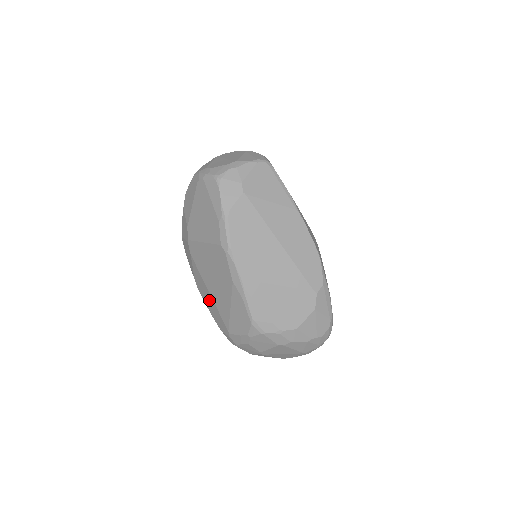
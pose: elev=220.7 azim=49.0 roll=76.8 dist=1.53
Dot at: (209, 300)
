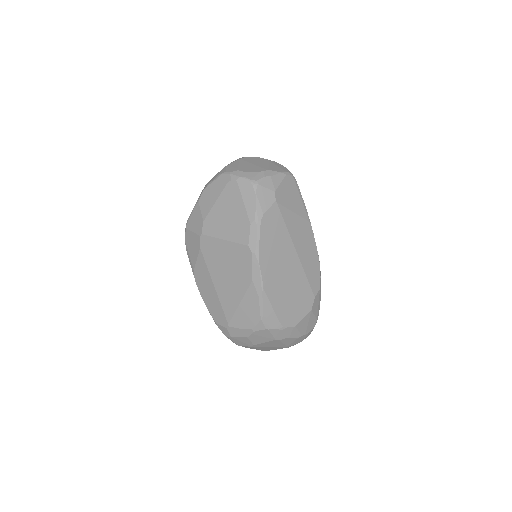
Dot at: (210, 293)
